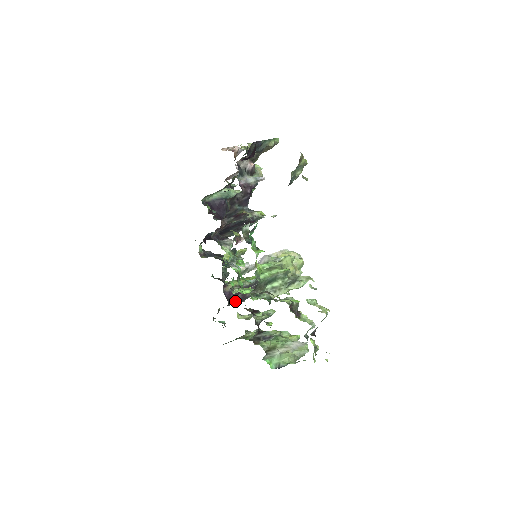
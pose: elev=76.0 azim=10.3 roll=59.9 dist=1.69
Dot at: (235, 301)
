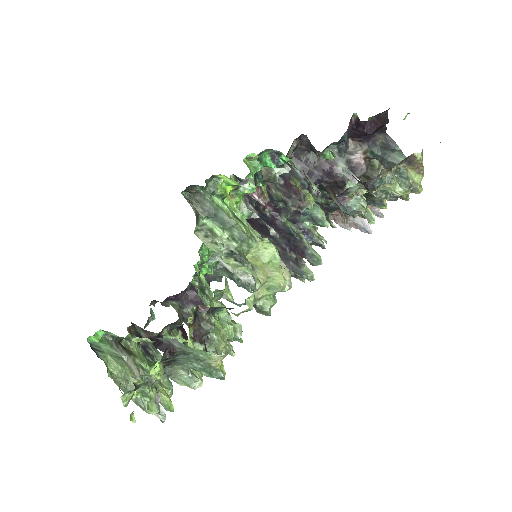
Dot at: (189, 313)
